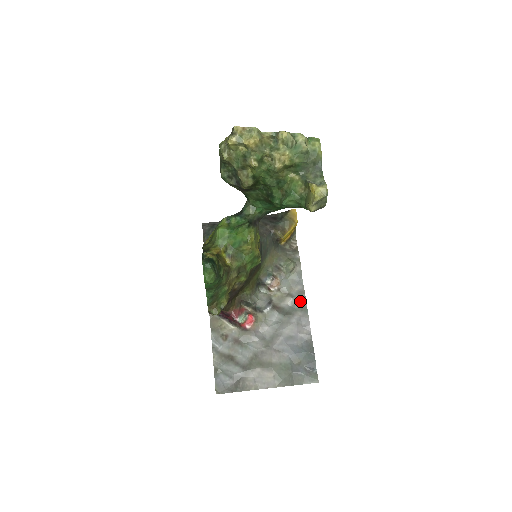
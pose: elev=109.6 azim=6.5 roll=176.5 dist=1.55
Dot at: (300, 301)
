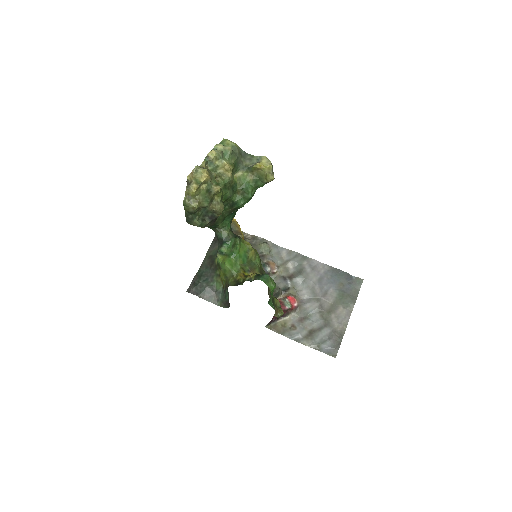
Dot at: (296, 257)
